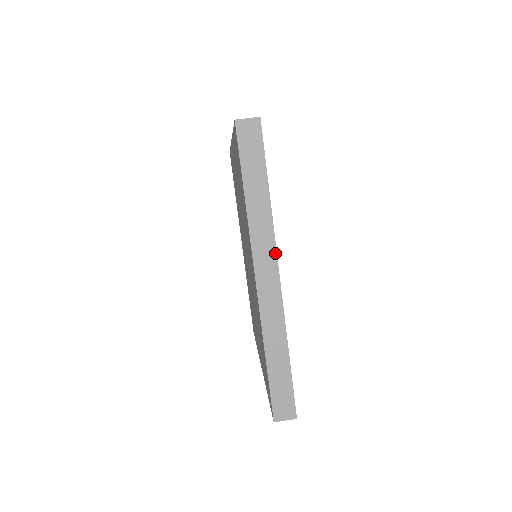
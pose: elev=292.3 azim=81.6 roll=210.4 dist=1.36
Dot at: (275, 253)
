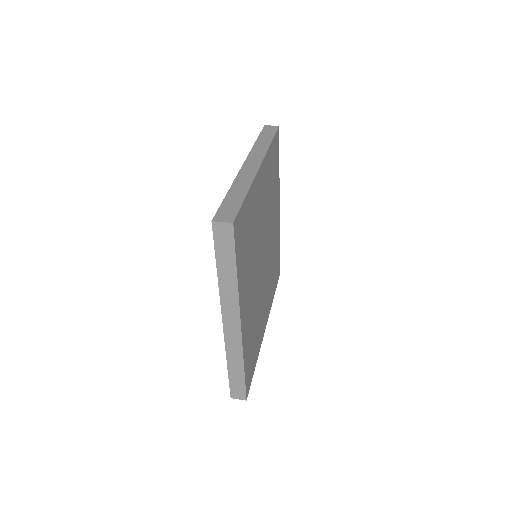
Dot at: (263, 158)
